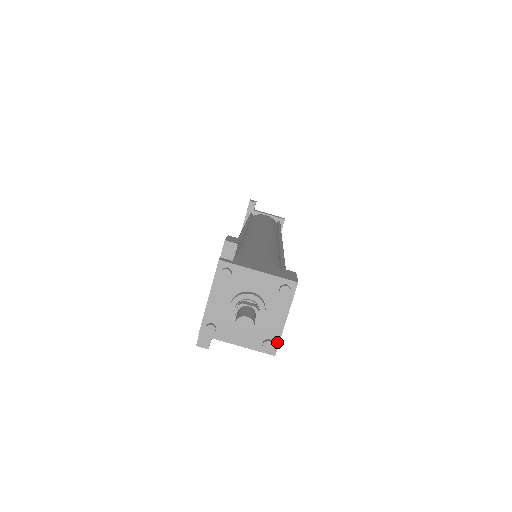
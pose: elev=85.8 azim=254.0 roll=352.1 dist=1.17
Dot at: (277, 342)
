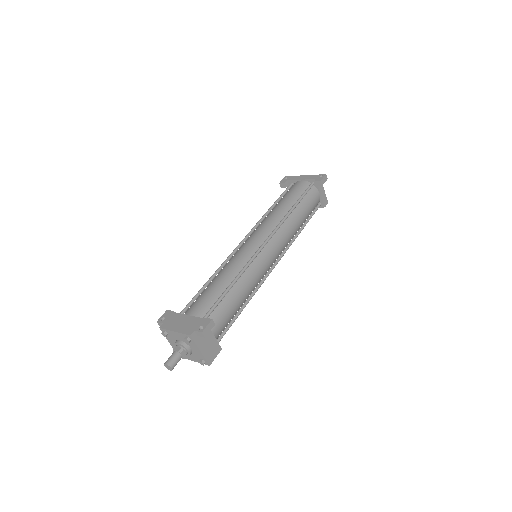
Dot at: (184, 358)
